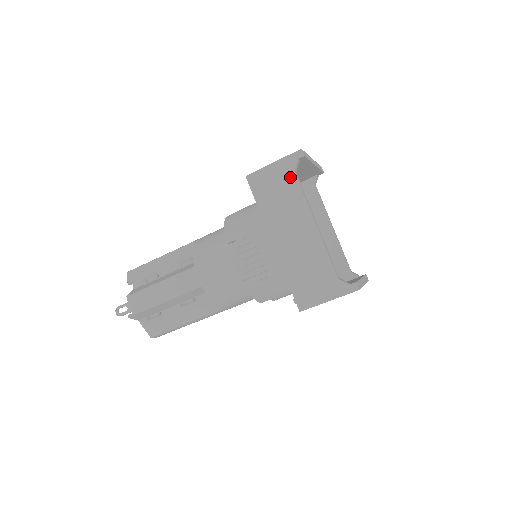
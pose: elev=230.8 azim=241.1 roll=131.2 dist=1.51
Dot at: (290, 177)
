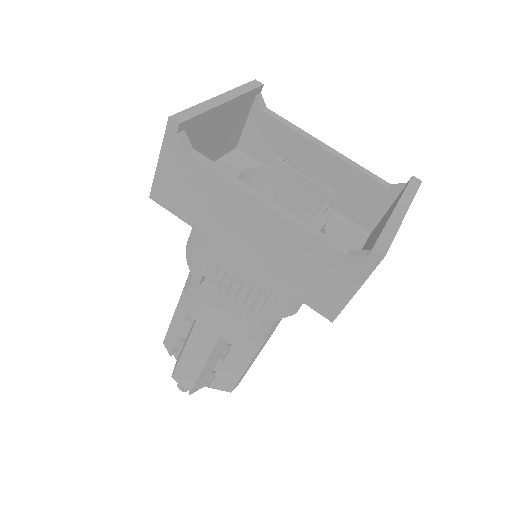
Dot at: (188, 164)
